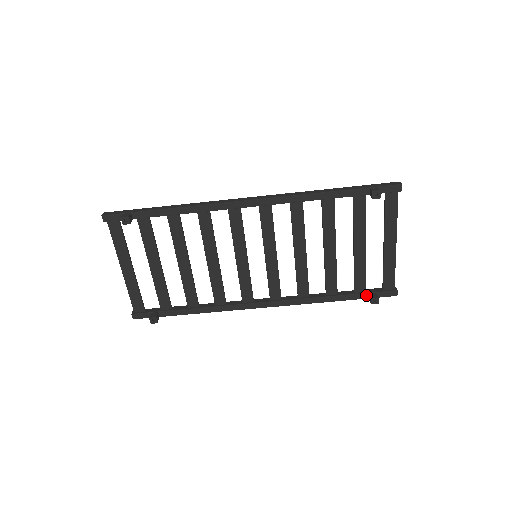
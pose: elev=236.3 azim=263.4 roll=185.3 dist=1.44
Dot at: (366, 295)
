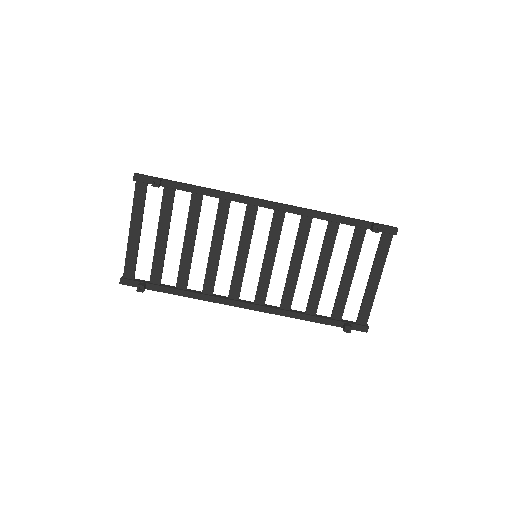
Dot at: (341, 323)
